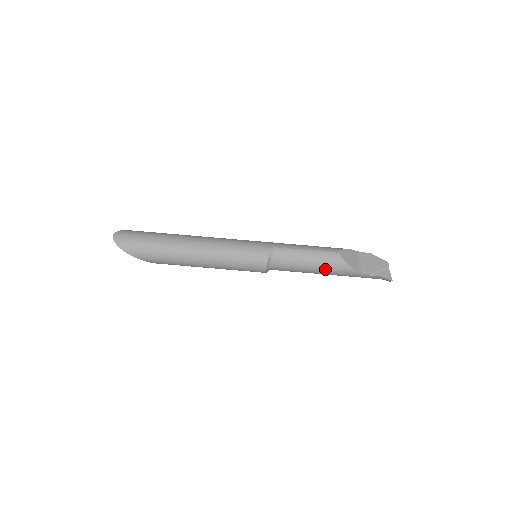
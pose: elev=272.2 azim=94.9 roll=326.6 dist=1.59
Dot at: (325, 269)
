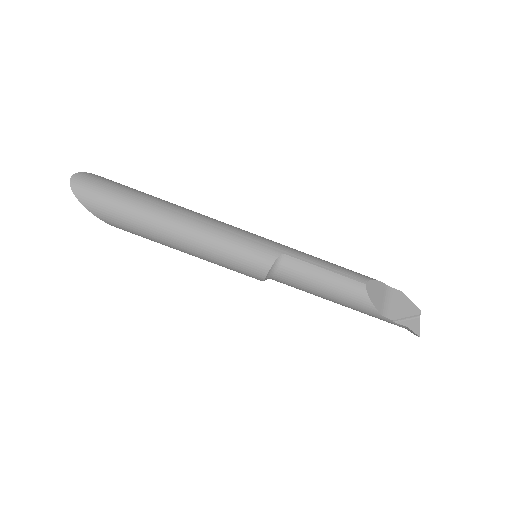
Dot at: (340, 299)
